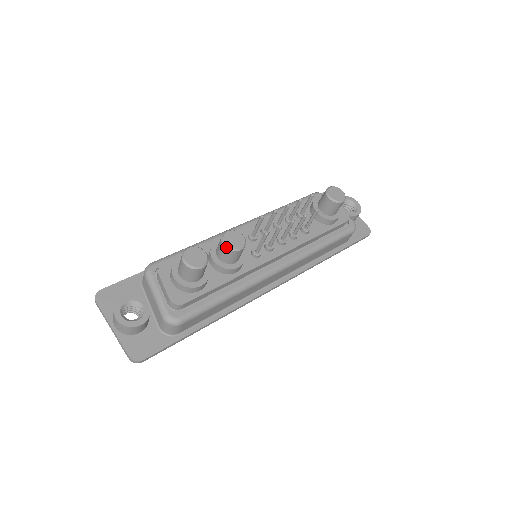
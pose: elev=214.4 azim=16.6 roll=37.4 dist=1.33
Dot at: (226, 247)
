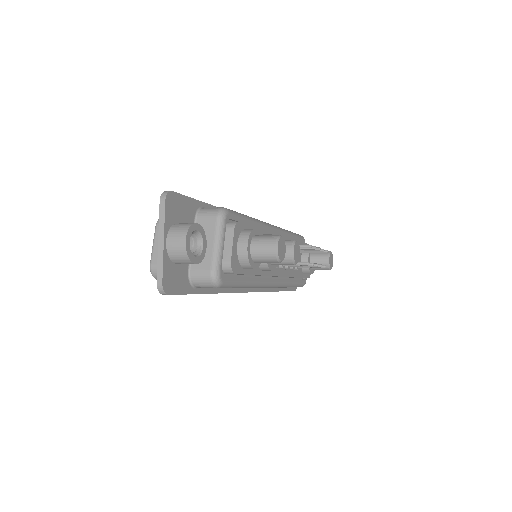
Dot at: (292, 255)
